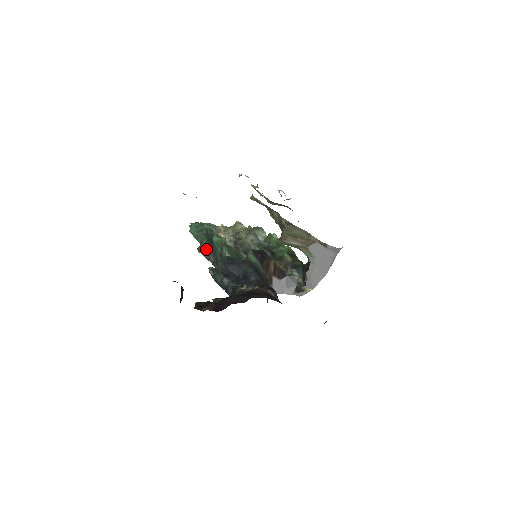
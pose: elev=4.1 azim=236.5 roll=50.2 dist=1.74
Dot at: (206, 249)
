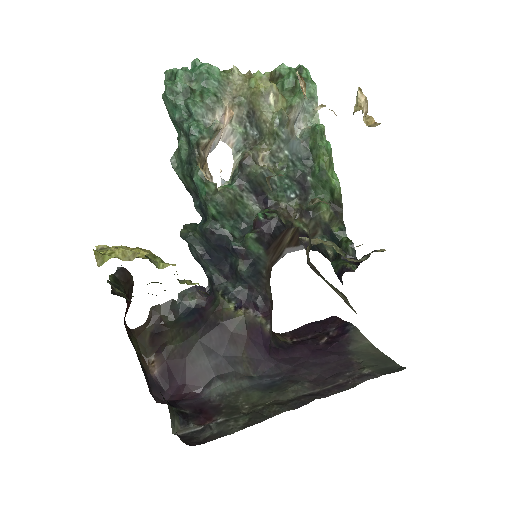
Dot at: (183, 177)
